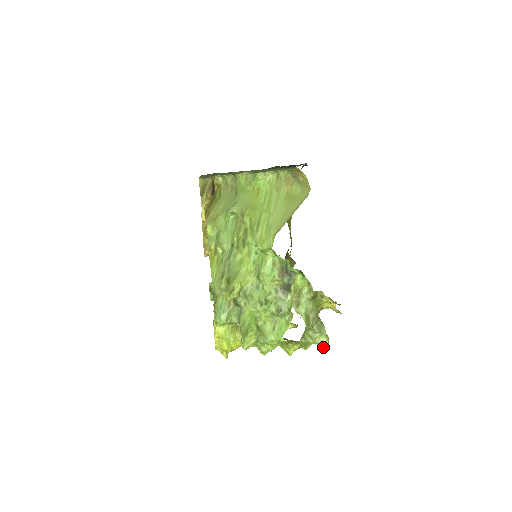
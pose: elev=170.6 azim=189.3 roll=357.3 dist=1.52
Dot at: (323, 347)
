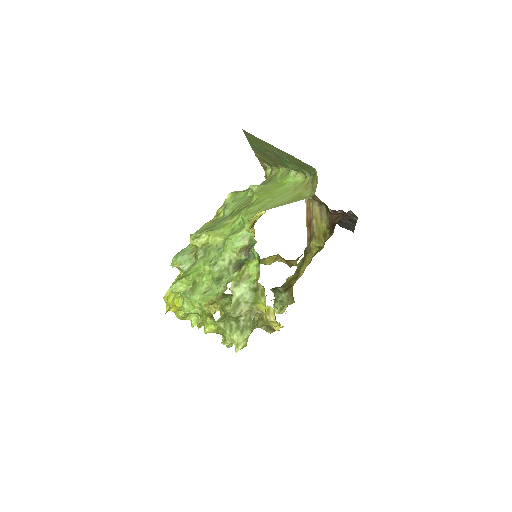
Dot at: (235, 348)
